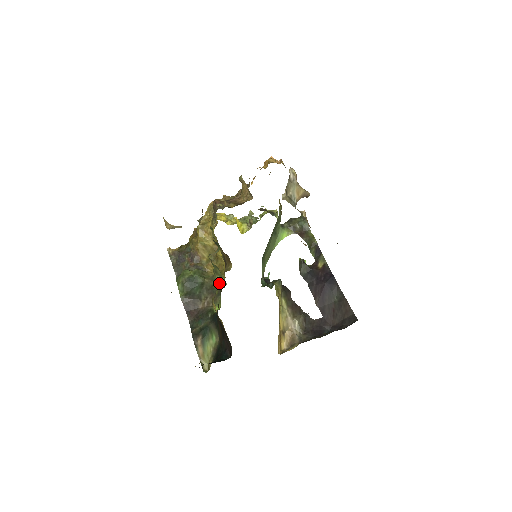
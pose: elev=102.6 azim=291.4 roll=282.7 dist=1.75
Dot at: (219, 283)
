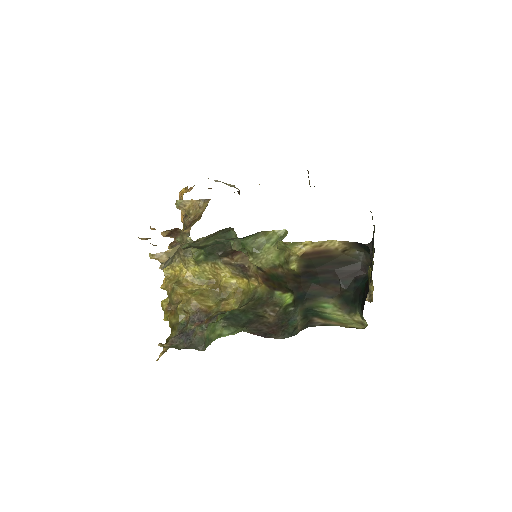
Dot at: (275, 244)
